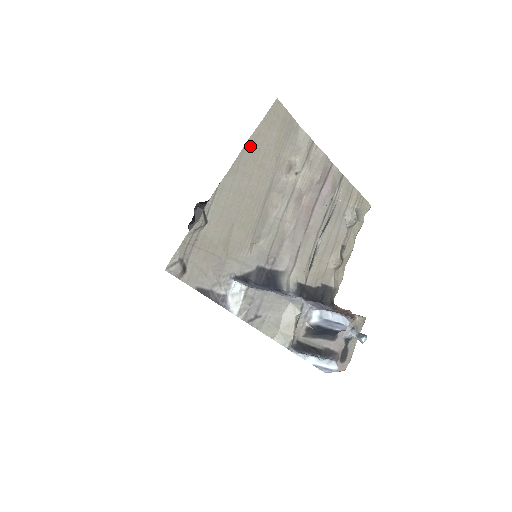
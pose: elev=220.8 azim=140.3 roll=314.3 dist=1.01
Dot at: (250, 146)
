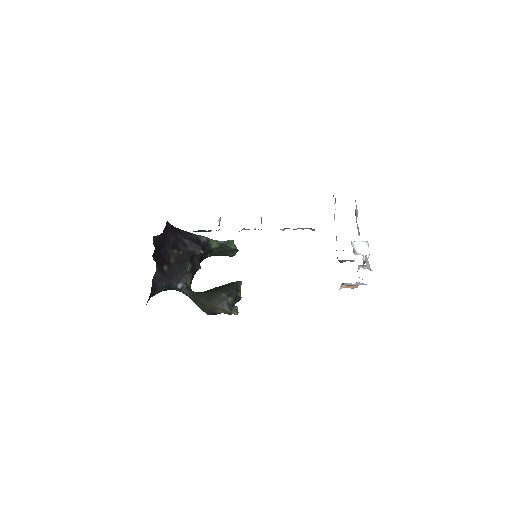
Dot at: occluded
